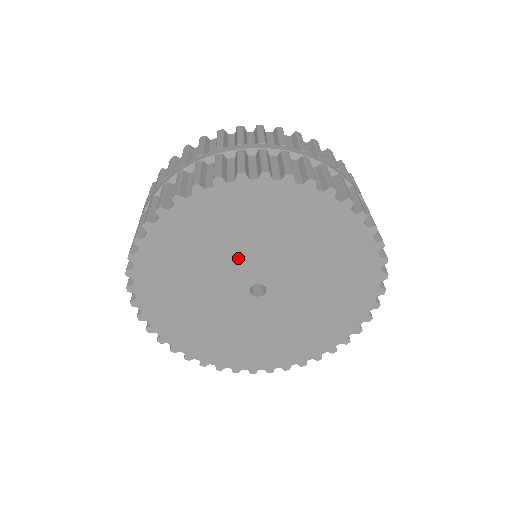
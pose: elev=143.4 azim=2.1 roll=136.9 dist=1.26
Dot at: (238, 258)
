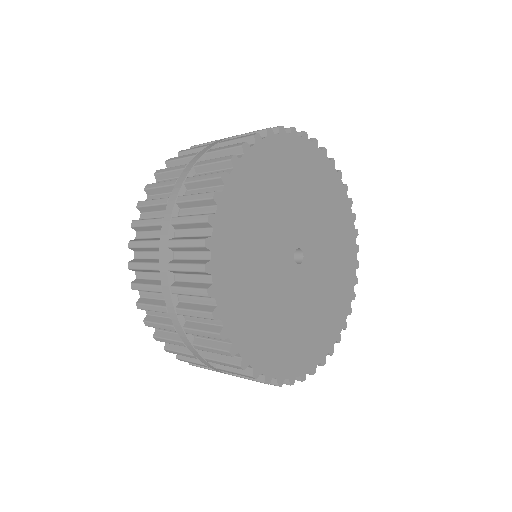
Dot at: (288, 214)
